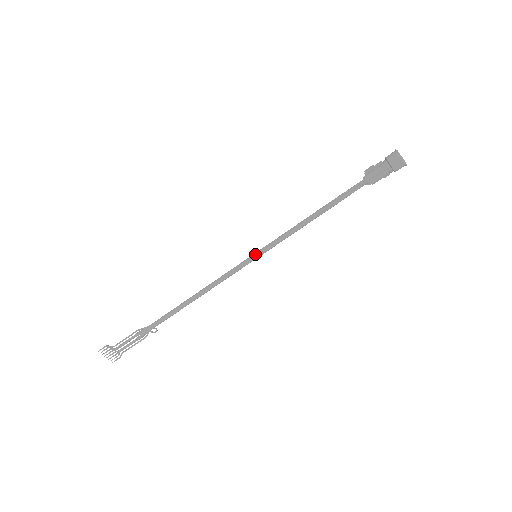
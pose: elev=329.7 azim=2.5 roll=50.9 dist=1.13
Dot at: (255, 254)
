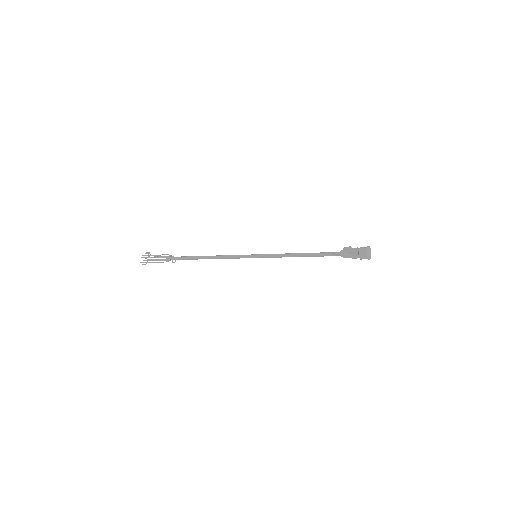
Dot at: (257, 254)
